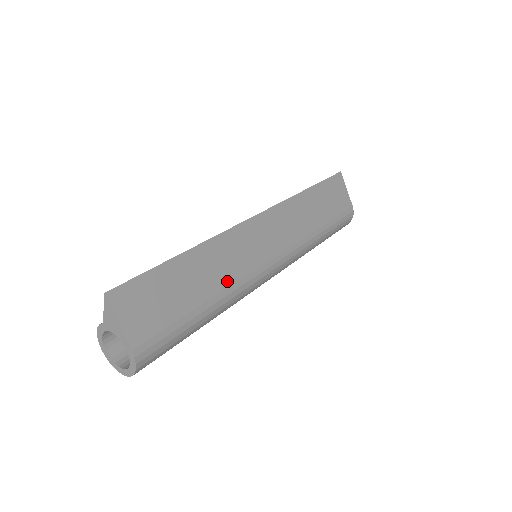
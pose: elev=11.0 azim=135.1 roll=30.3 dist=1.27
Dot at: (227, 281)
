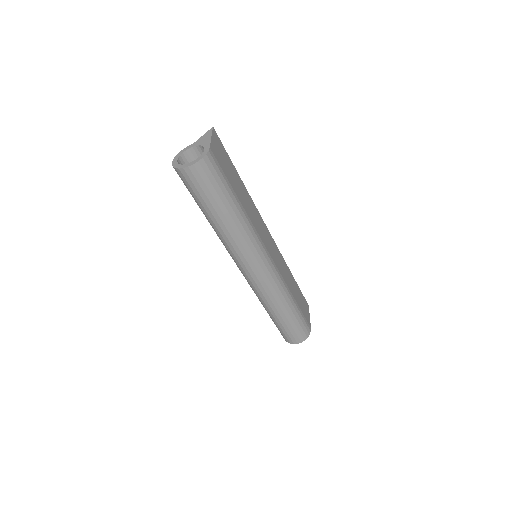
Dot at: (250, 217)
